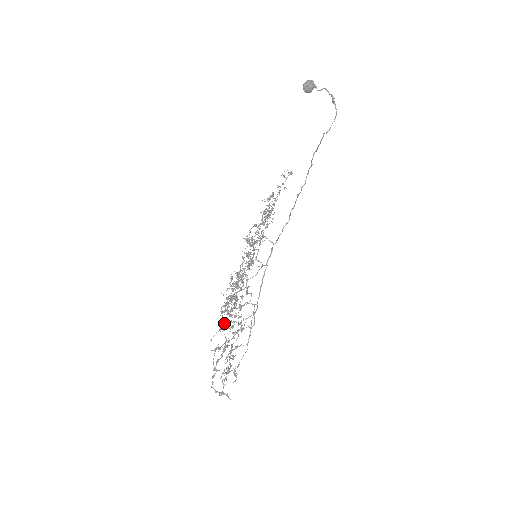
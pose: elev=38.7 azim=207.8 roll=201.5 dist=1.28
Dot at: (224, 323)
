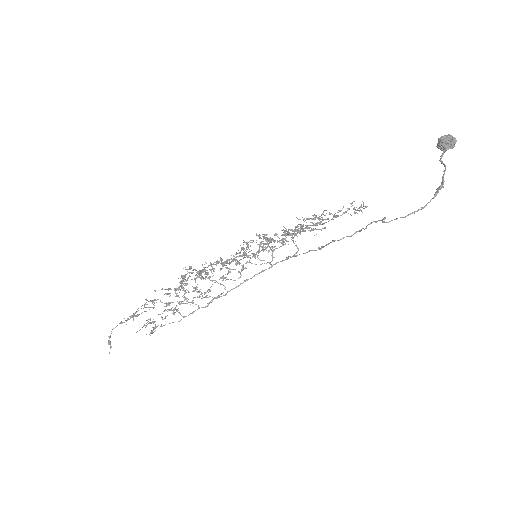
Dot at: occluded
